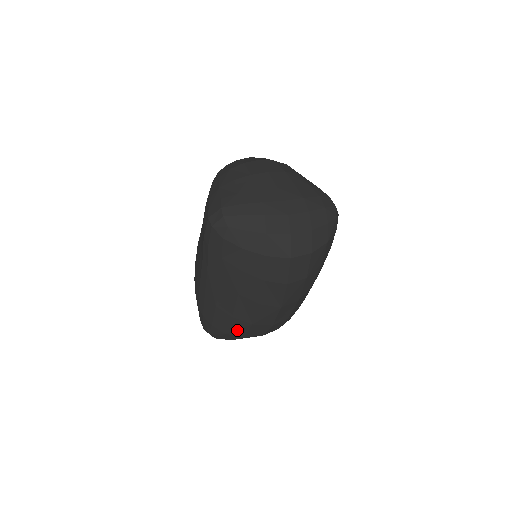
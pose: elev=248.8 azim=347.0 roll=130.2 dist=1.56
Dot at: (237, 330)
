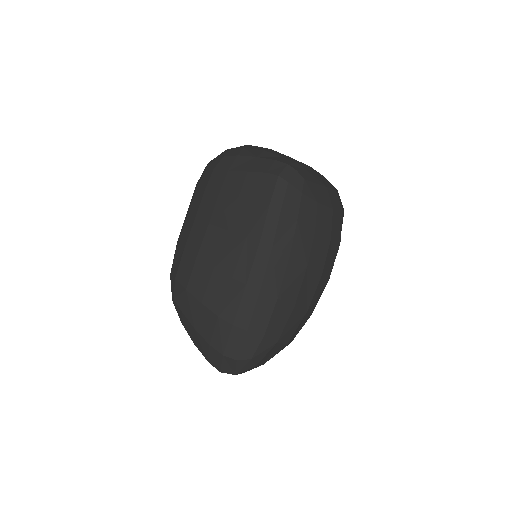
Dot at: (290, 330)
